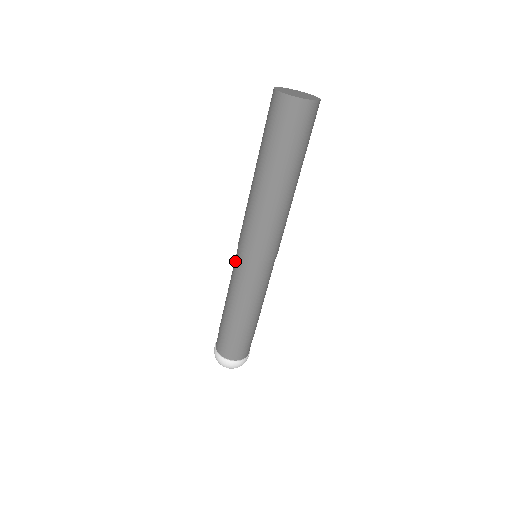
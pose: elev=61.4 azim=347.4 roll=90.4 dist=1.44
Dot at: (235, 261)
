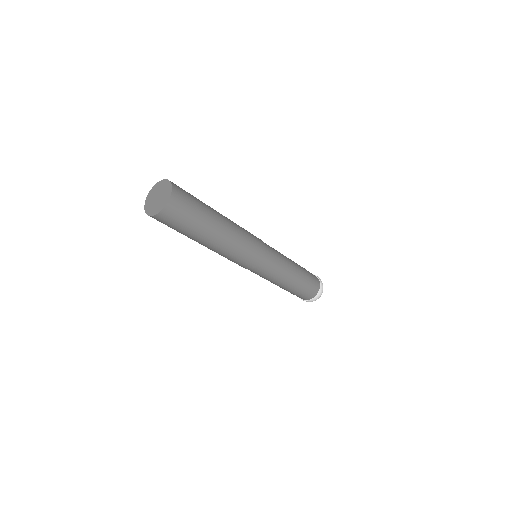
Dot at: occluded
